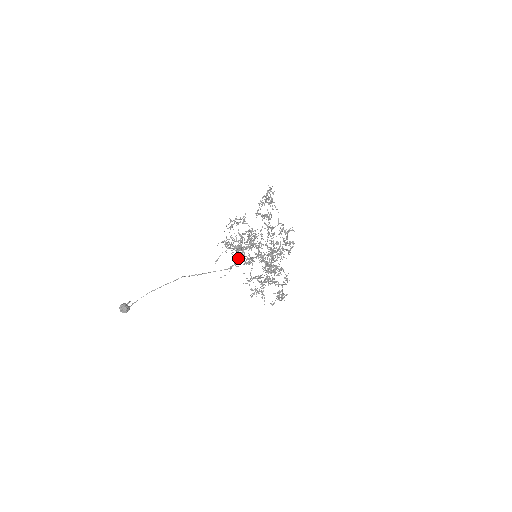
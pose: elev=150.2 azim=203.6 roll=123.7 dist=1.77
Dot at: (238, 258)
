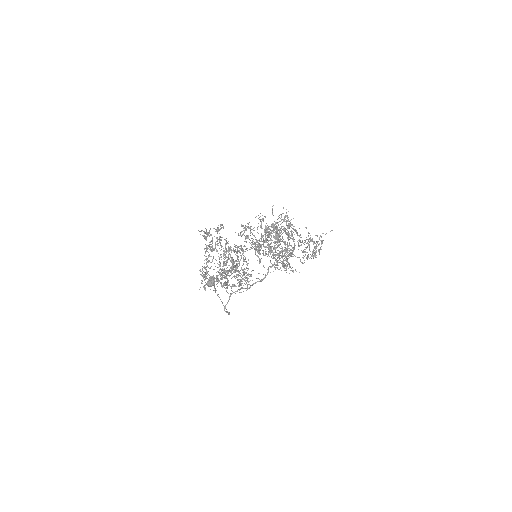
Dot at: occluded
